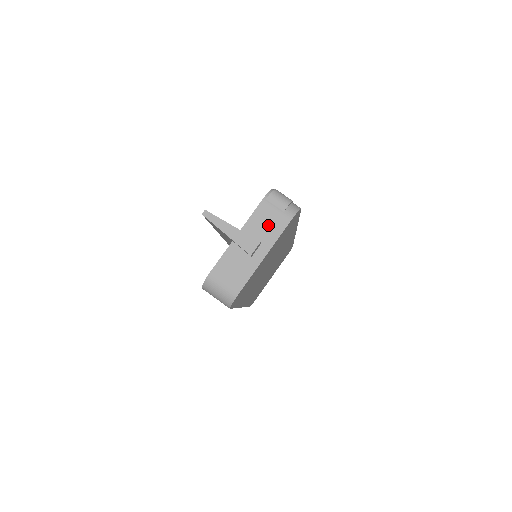
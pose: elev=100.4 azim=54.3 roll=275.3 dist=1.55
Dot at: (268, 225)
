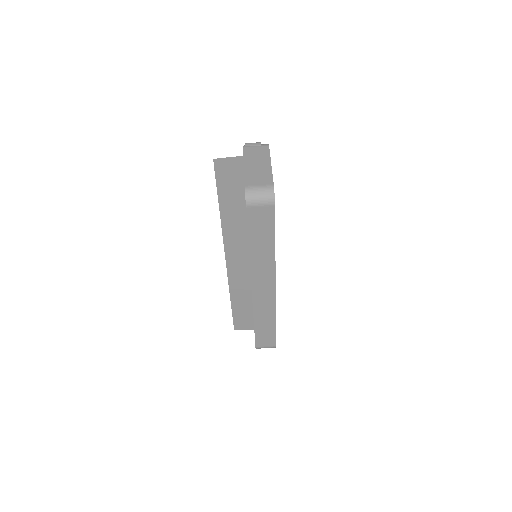
Dot at: (258, 153)
